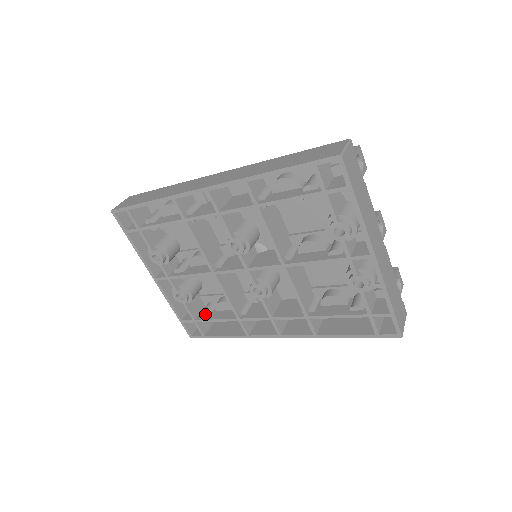
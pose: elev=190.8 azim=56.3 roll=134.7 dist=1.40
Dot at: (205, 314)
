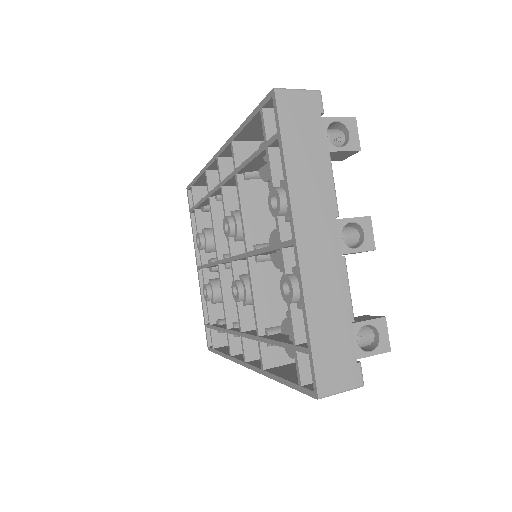
Dot at: (218, 321)
